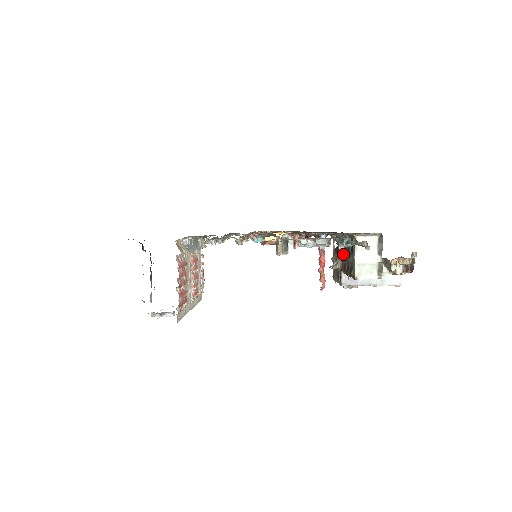
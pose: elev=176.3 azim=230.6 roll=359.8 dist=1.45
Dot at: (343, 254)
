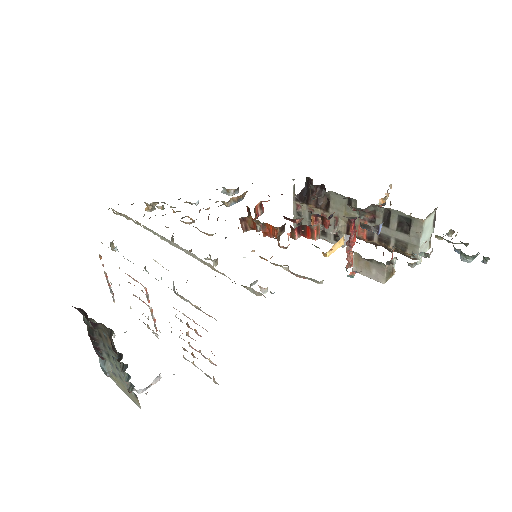
Dot at: (357, 220)
